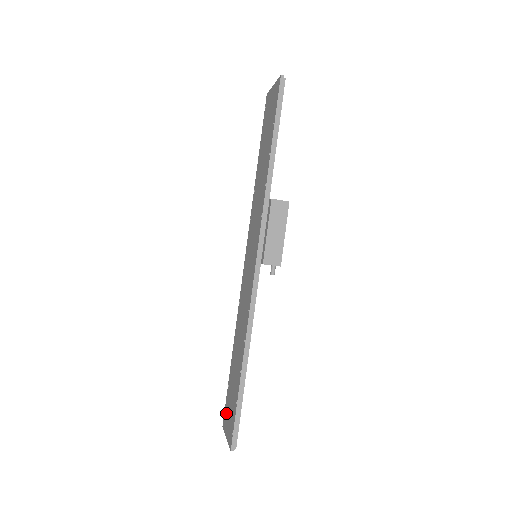
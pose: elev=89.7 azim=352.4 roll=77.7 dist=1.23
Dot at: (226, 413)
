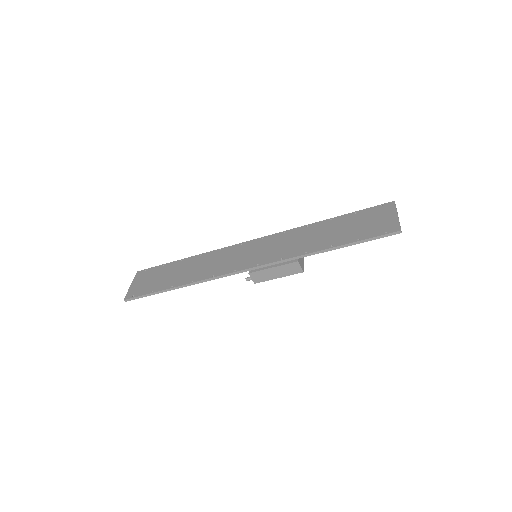
Dot at: (146, 274)
